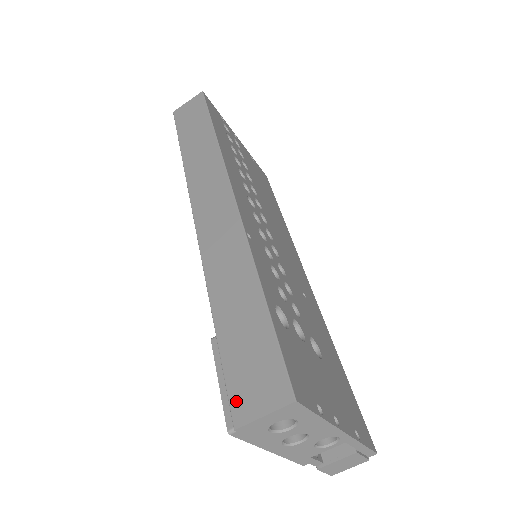
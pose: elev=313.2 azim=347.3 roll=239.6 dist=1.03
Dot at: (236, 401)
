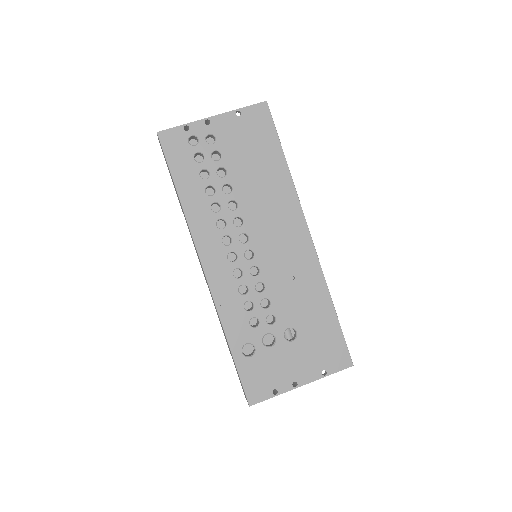
Dot at: occluded
